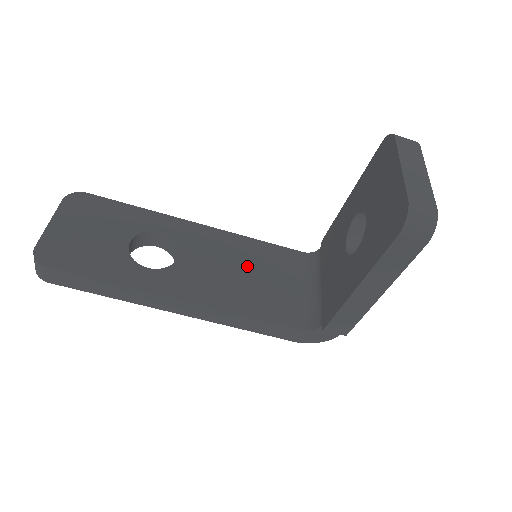
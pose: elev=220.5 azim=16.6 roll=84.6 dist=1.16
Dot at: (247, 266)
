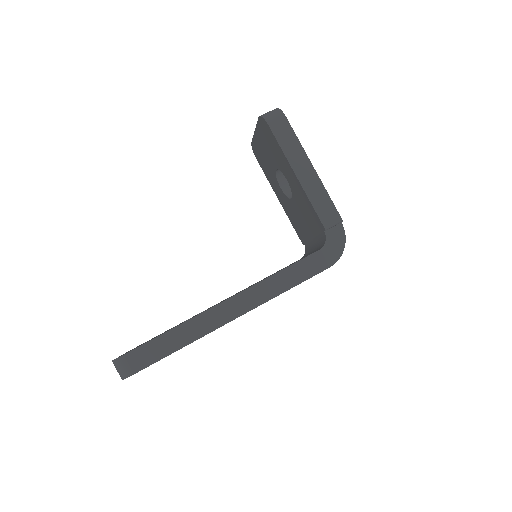
Dot at: occluded
